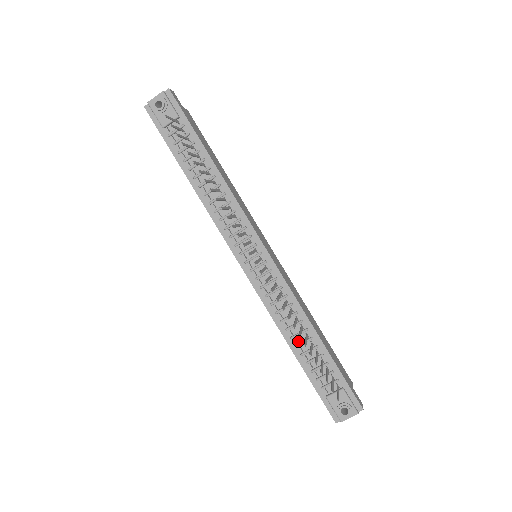
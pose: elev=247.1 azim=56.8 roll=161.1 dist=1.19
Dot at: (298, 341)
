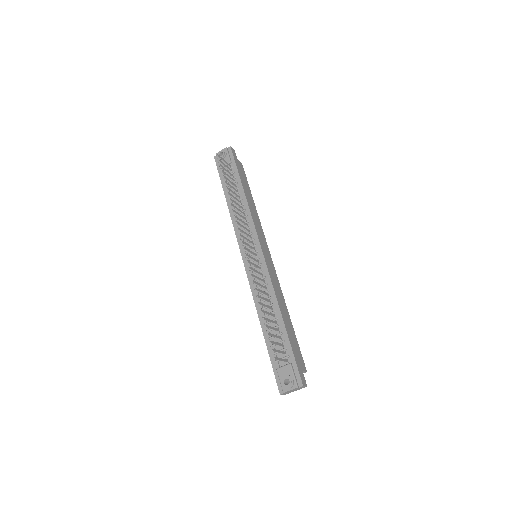
Dot at: occluded
